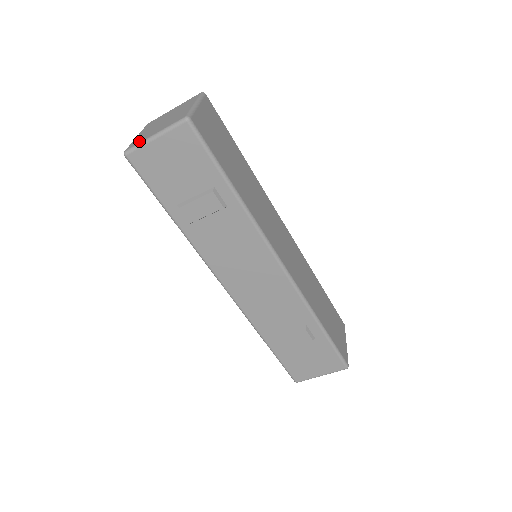
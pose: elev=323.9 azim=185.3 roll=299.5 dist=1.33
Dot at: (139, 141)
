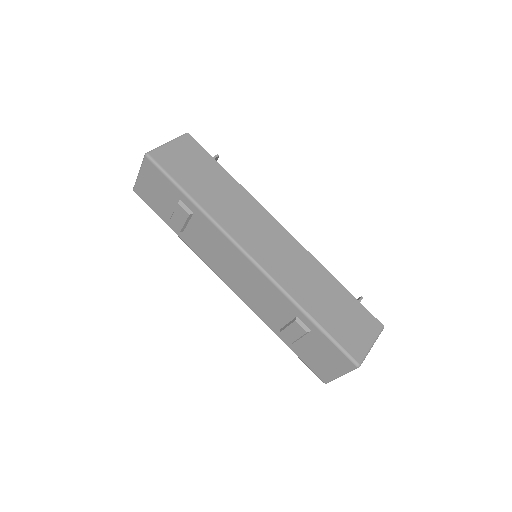
Dot at: occluded
